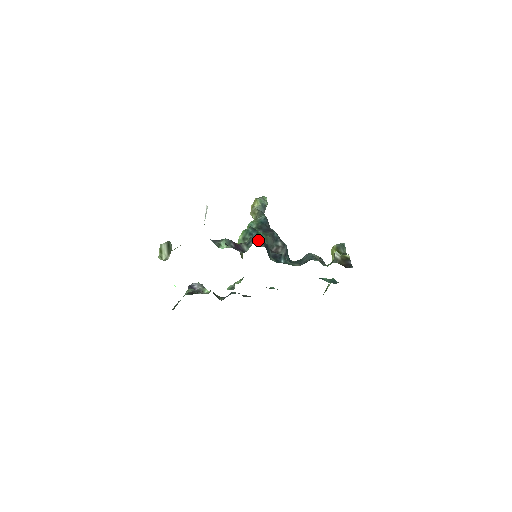
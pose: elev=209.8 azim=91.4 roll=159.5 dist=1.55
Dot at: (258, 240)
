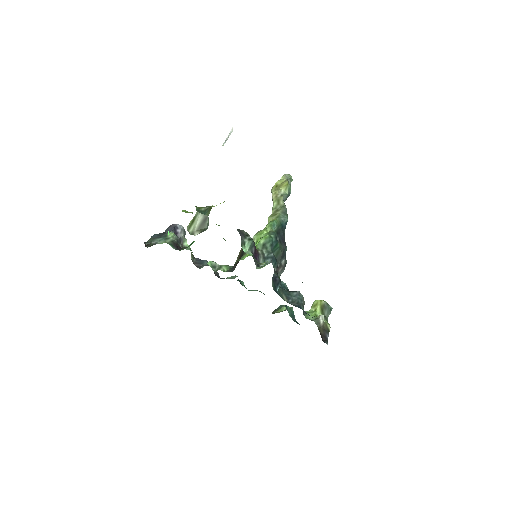
Dot at: (275, 259)
